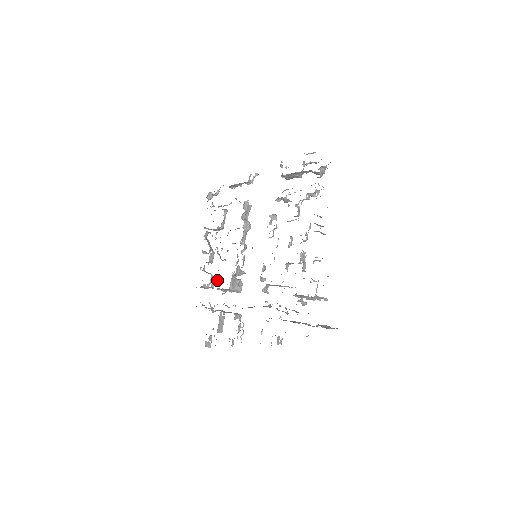
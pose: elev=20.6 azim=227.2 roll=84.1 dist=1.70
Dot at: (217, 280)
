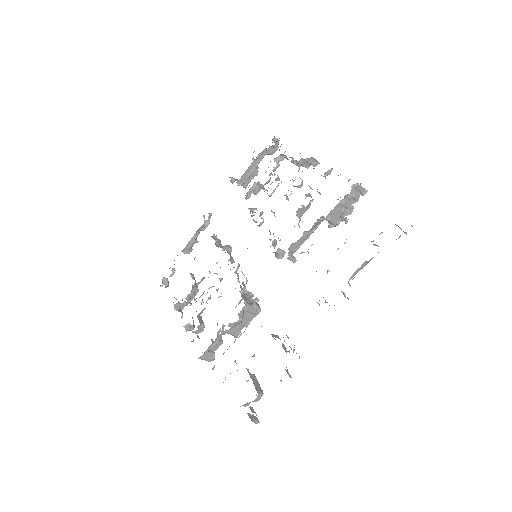
Dot at: (222, 328)
